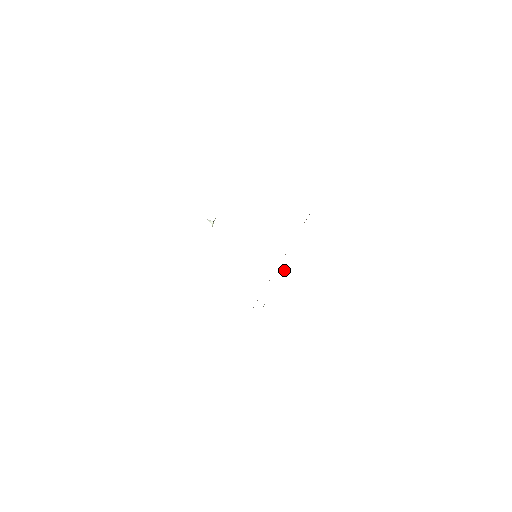
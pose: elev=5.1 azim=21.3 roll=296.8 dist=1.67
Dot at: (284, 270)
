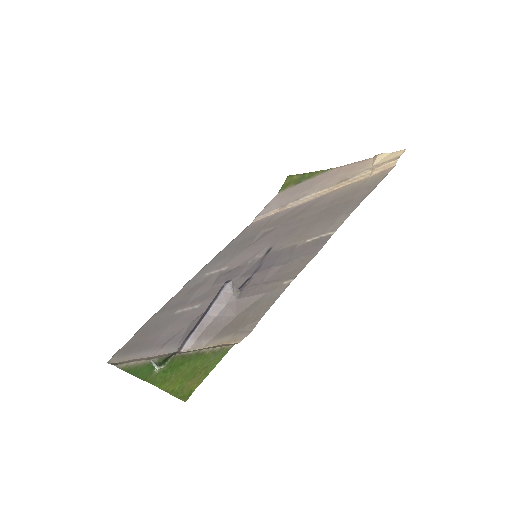
Dot at: (330, 168)
